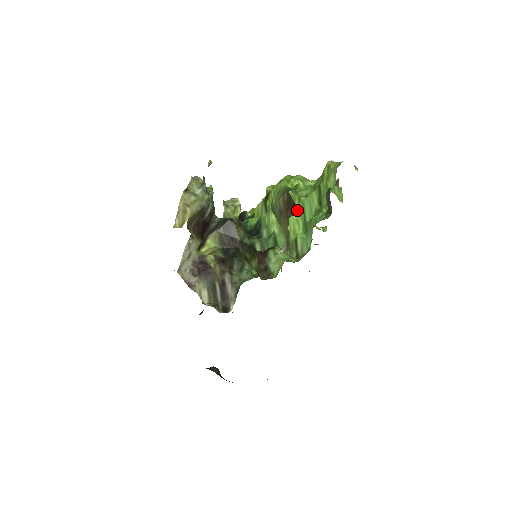
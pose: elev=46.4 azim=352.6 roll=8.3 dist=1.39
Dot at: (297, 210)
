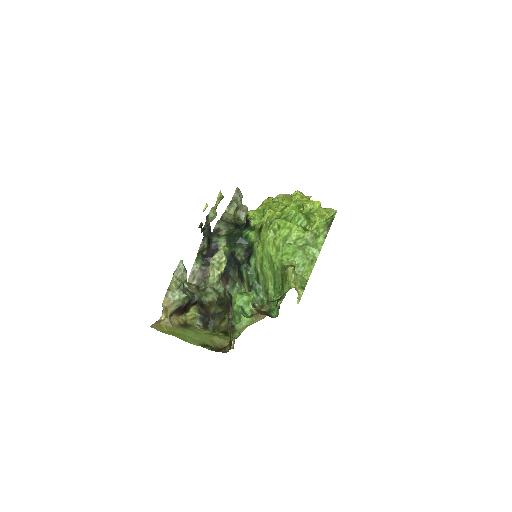
Dot at: (271, 271)
